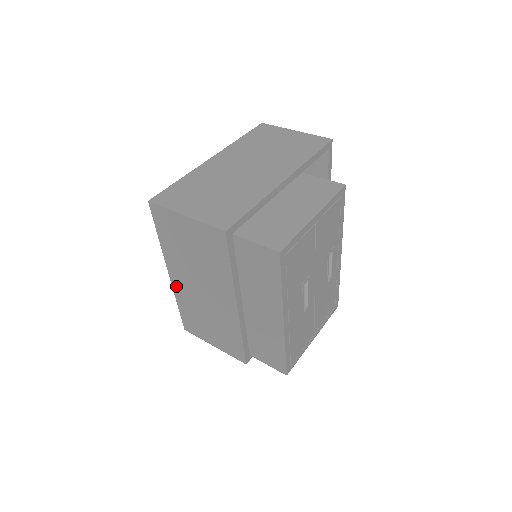
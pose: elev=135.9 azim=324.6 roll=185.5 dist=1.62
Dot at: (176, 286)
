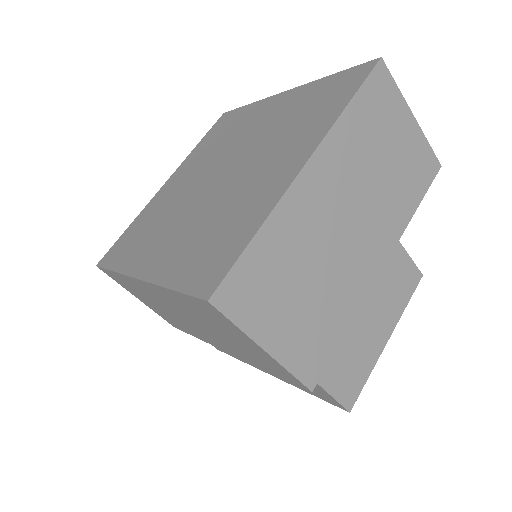
Dot at: (137, 283)
